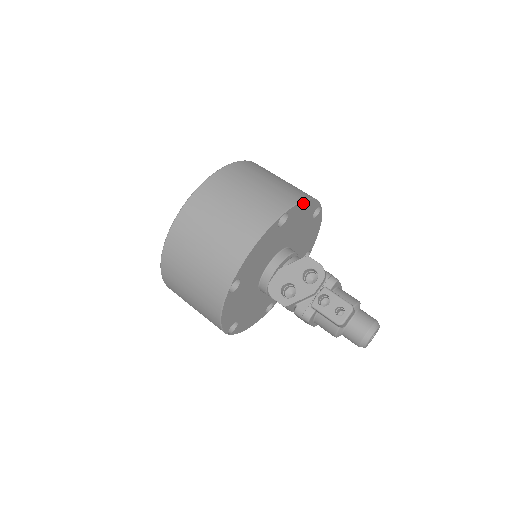
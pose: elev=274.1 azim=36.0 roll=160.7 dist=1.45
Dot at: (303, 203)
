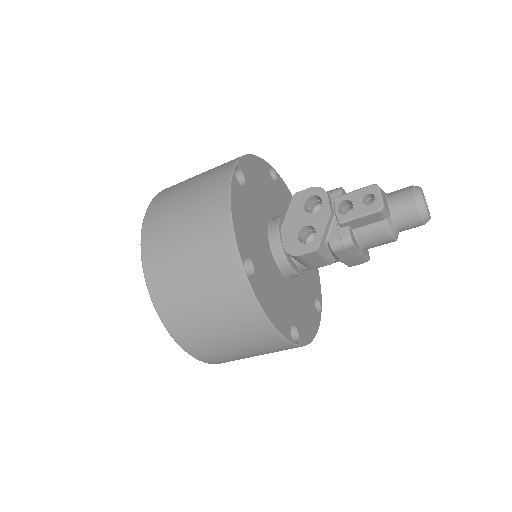
Dot at: (248, 159)
